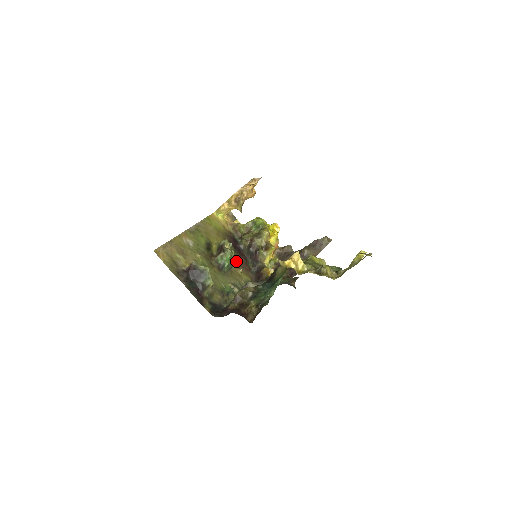
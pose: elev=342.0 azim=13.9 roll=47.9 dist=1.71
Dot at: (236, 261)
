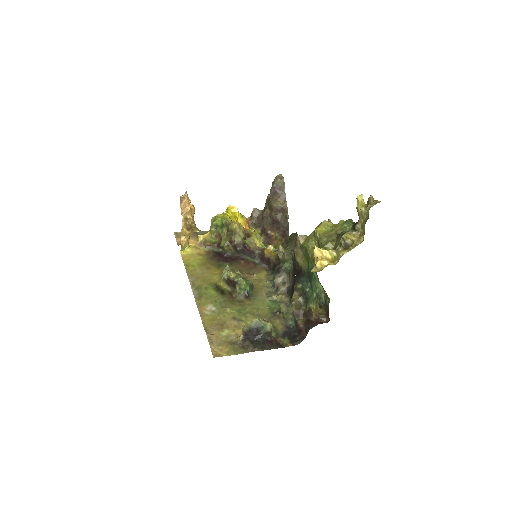
Dot at: (242, 272)
